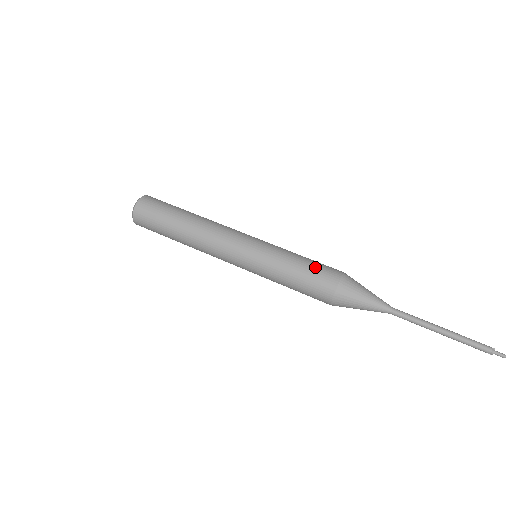
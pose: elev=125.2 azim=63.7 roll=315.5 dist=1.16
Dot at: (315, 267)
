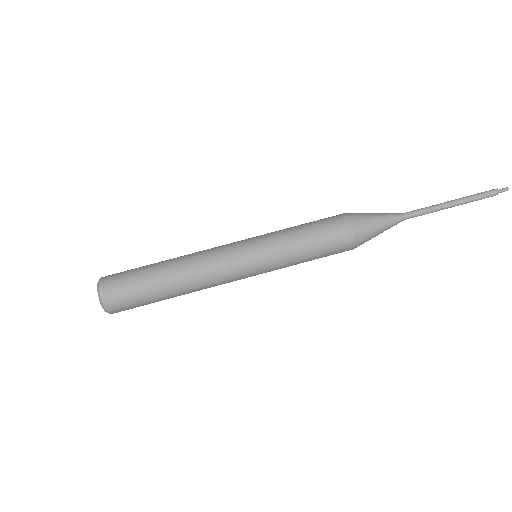
Dot at: (324, 236)
